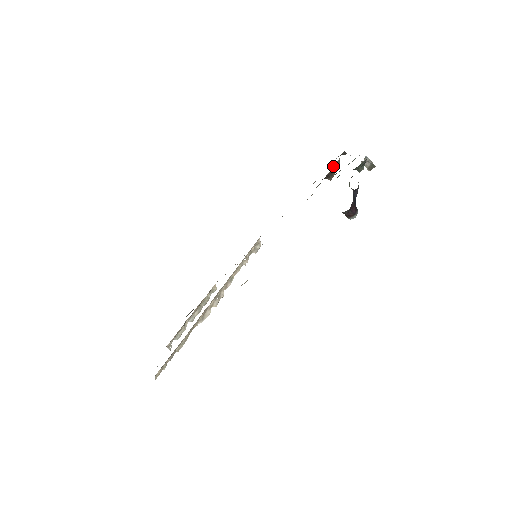
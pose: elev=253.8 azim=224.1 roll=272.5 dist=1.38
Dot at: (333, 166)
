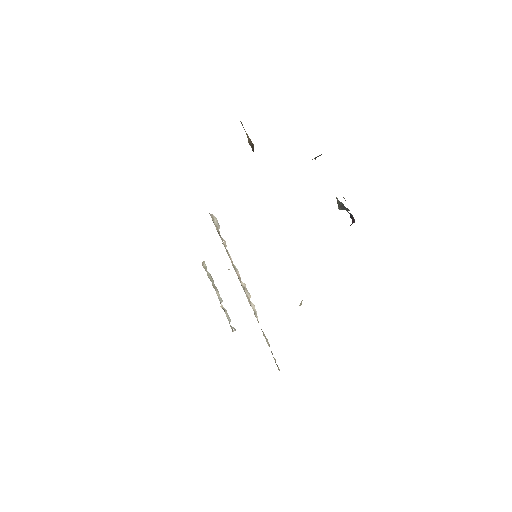
Dot at: (248, 140)
